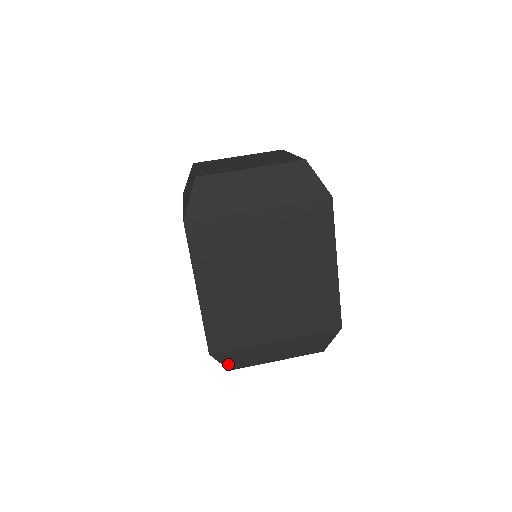
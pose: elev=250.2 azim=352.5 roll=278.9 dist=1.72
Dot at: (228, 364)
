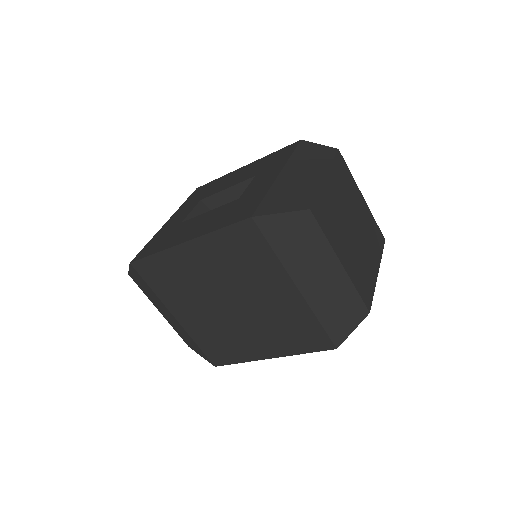
Dot at: (132, 274)
